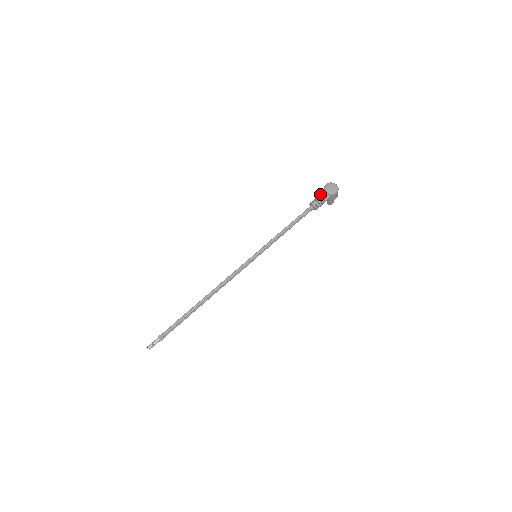
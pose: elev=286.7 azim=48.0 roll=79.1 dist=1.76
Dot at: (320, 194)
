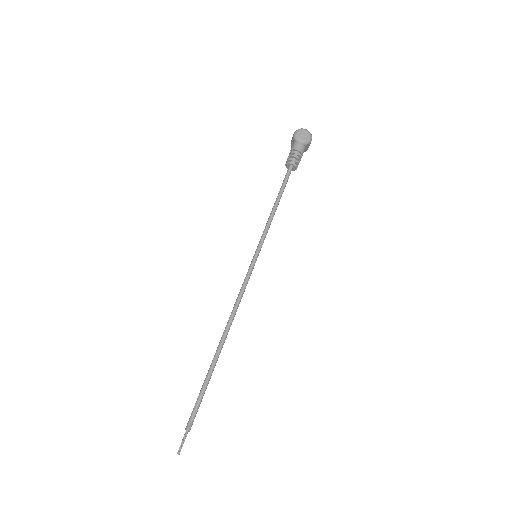
Dot at: (294, 148)
